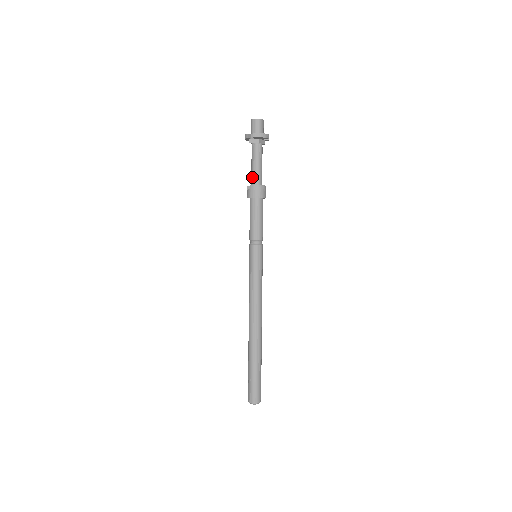
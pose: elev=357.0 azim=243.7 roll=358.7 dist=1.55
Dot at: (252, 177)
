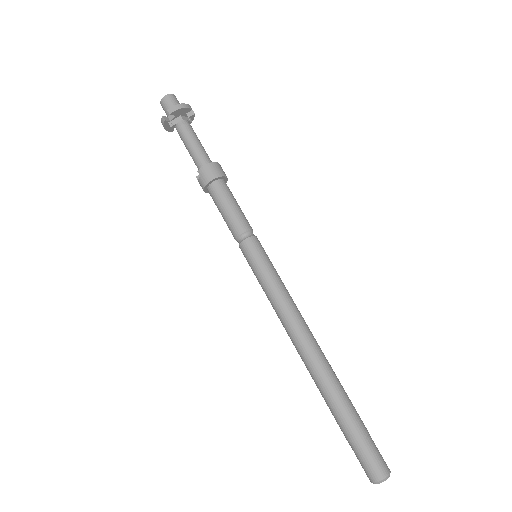
Dot at: (195, 162)
